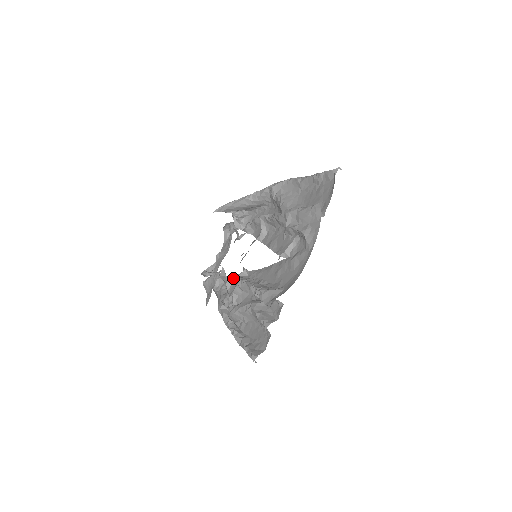
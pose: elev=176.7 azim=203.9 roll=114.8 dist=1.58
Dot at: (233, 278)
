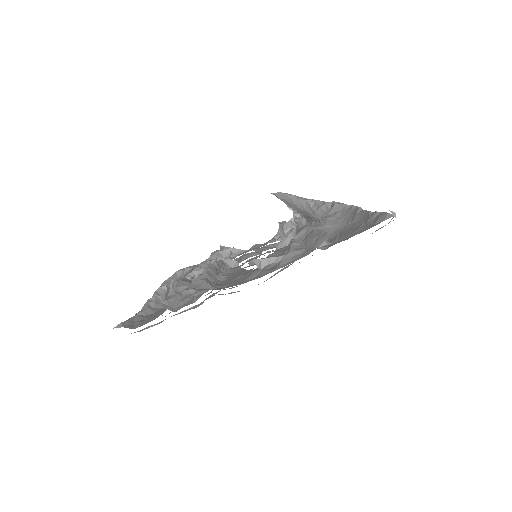
Dot at: occluded
